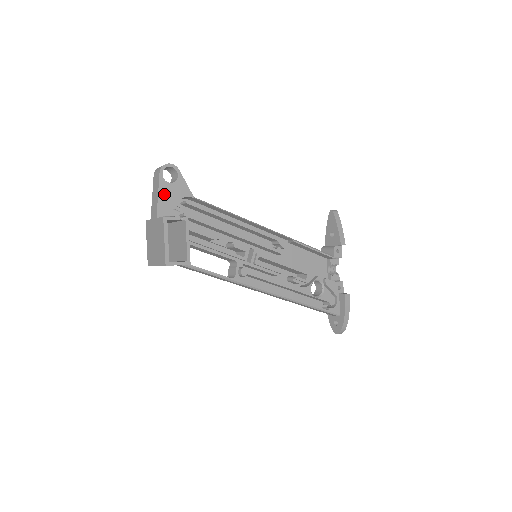
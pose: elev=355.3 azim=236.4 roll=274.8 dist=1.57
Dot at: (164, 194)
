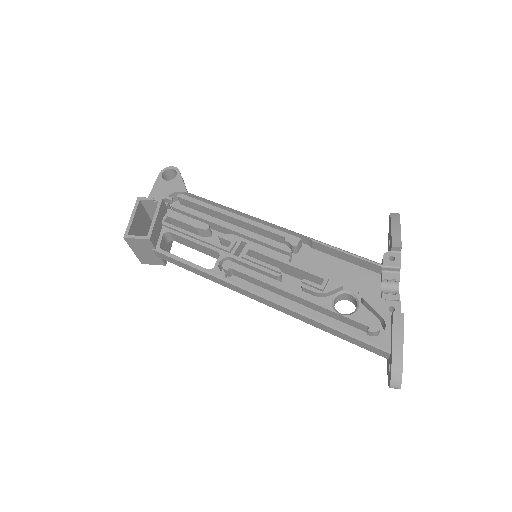
Dot at: (158, 189)
